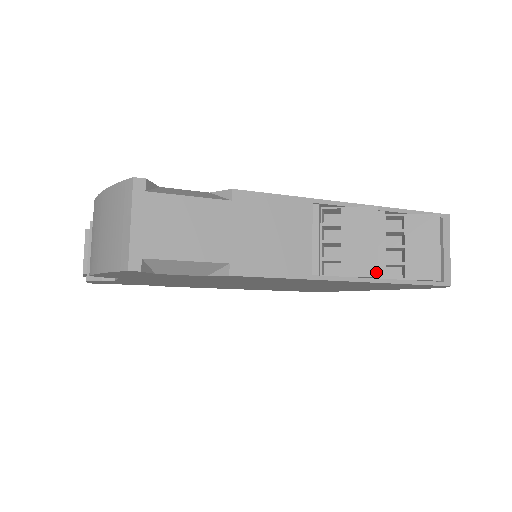
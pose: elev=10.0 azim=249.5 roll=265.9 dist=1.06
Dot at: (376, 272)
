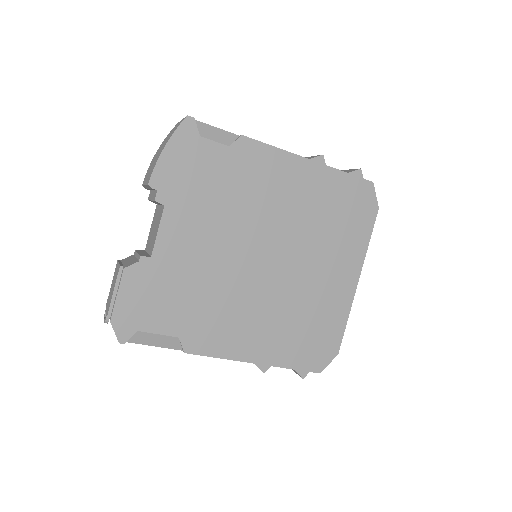
Dot at: (321, 155)
